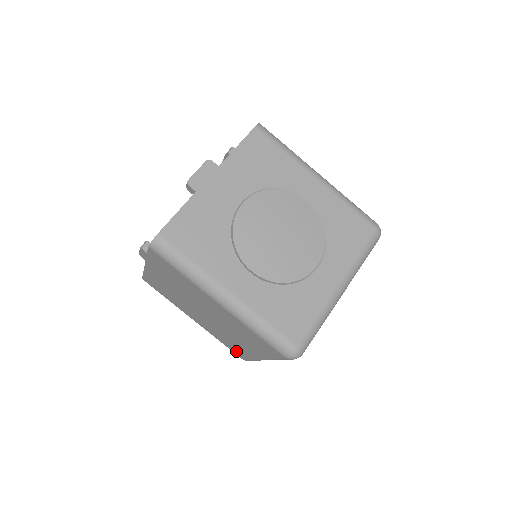
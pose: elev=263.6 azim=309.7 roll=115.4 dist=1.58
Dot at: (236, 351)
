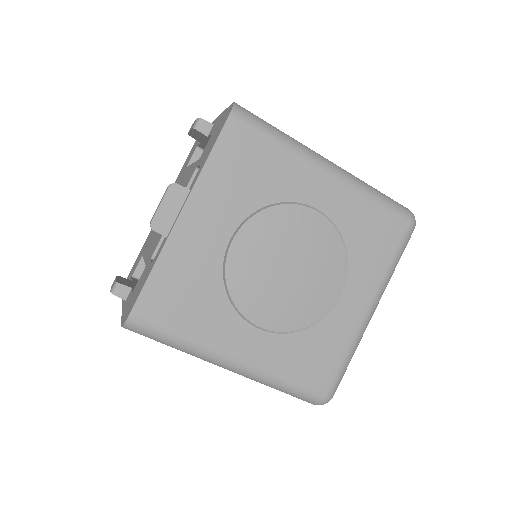
Dot at: occluded
